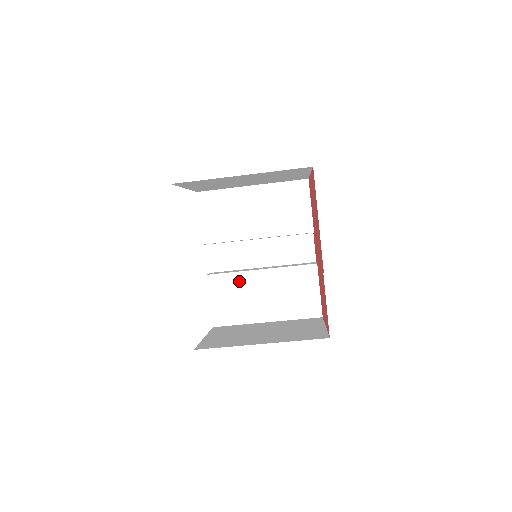
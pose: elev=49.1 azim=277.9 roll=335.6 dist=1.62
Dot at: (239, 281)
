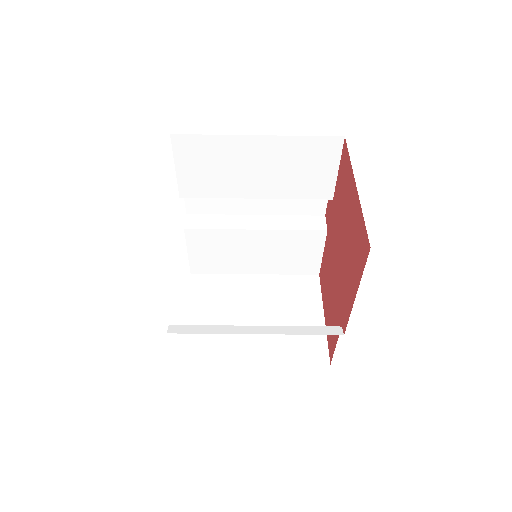
Dot at: (226, 238)
